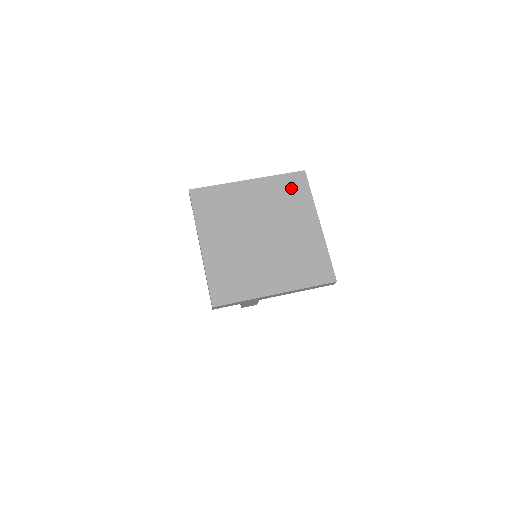
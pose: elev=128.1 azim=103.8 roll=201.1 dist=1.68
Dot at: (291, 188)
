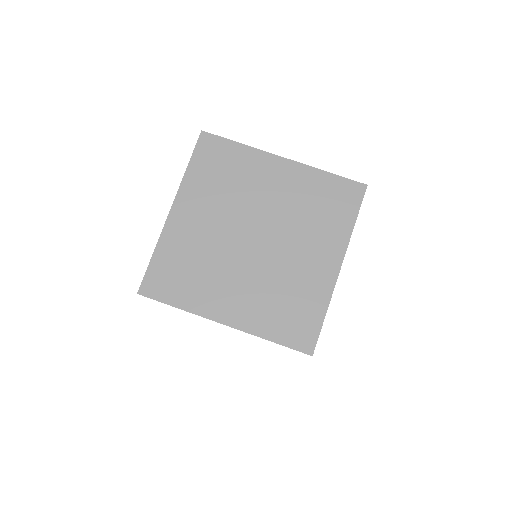
Dot at: (333, 199)
